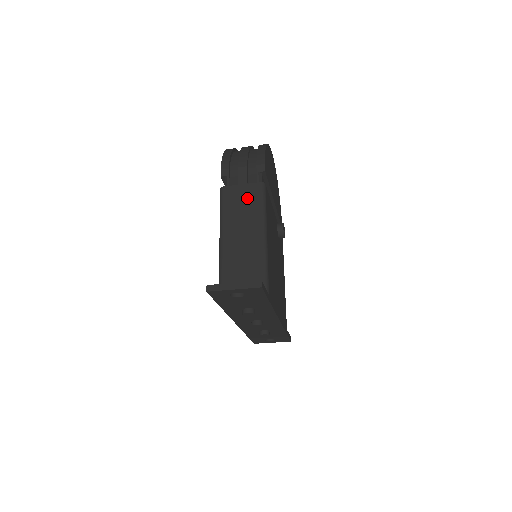
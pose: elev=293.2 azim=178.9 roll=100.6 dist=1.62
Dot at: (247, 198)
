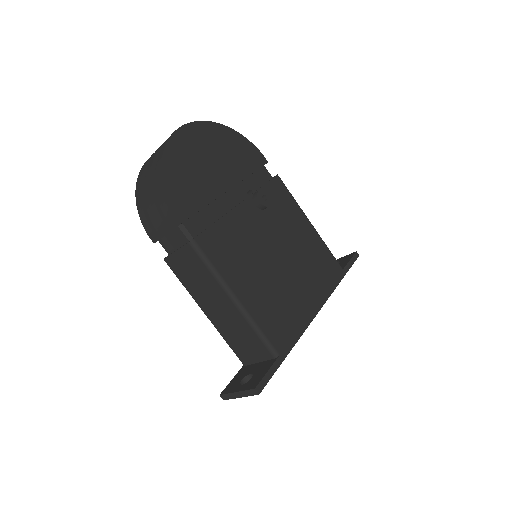
Dot at: (191, 266)
